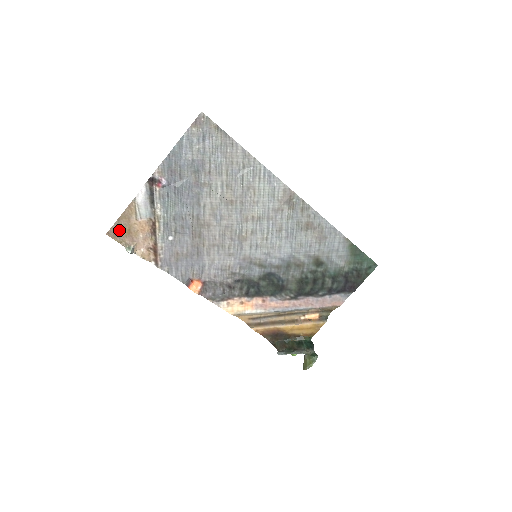
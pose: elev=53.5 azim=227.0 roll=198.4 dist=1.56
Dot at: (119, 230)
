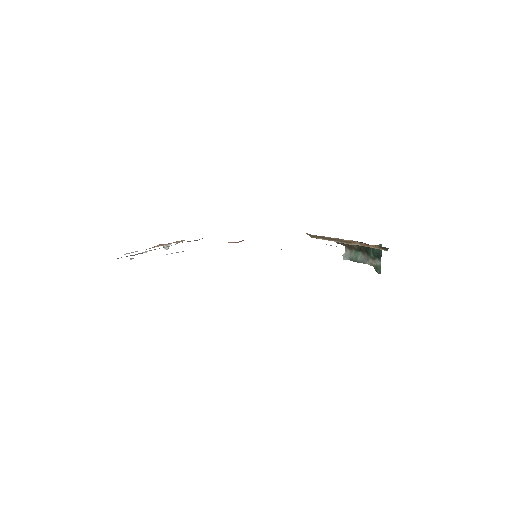
Dot at: occluded
